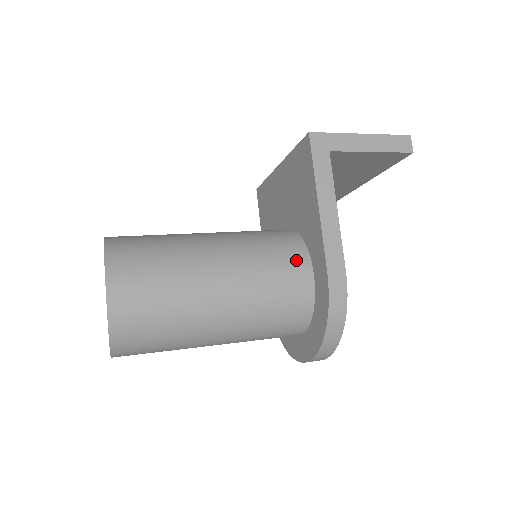
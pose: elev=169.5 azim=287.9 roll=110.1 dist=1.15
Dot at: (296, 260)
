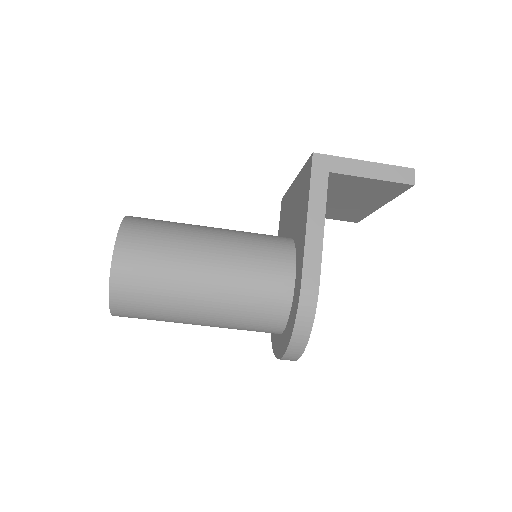
Dot at: (282, 264)
